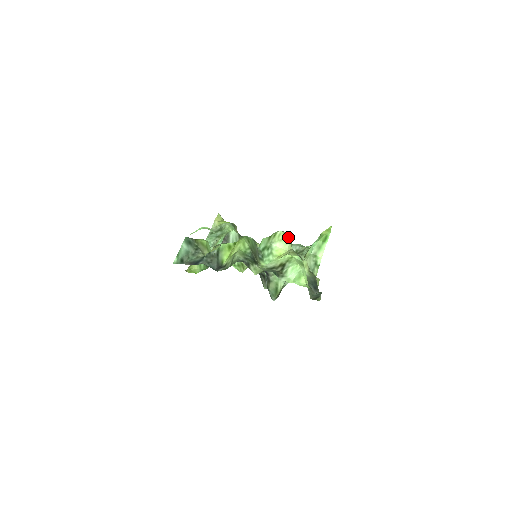
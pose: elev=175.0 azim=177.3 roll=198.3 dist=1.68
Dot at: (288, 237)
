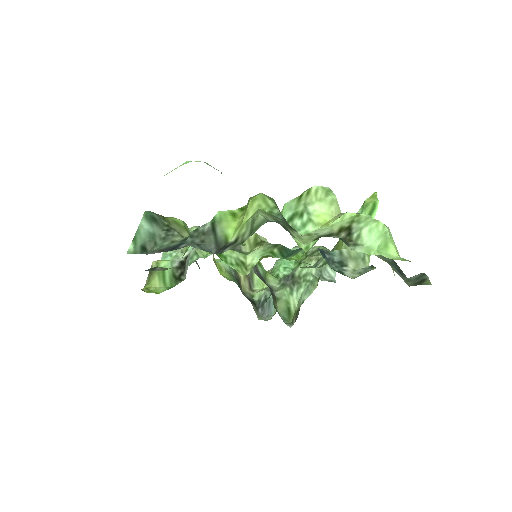
Dot at: (332, 193)
